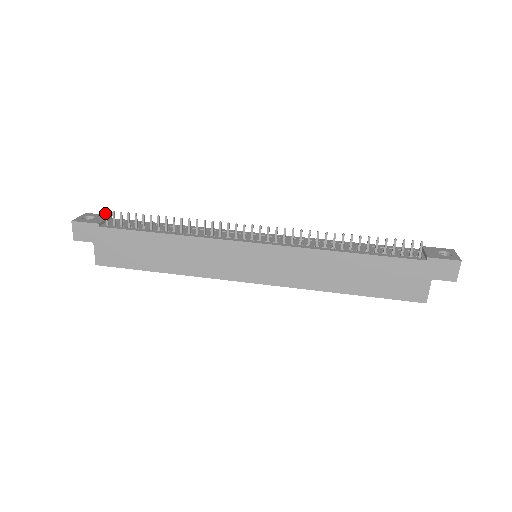
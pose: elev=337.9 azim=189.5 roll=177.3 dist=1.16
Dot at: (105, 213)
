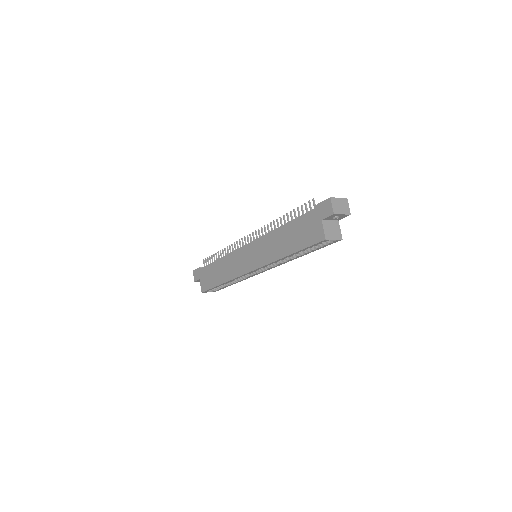
Dot at: (203, 261)
